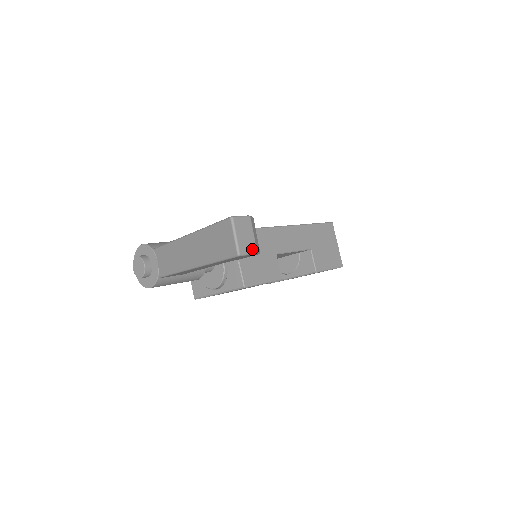
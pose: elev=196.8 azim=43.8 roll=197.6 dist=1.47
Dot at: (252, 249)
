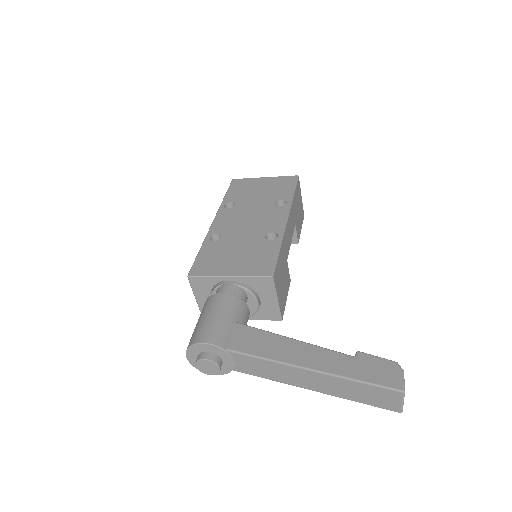
Dot at: occluded
